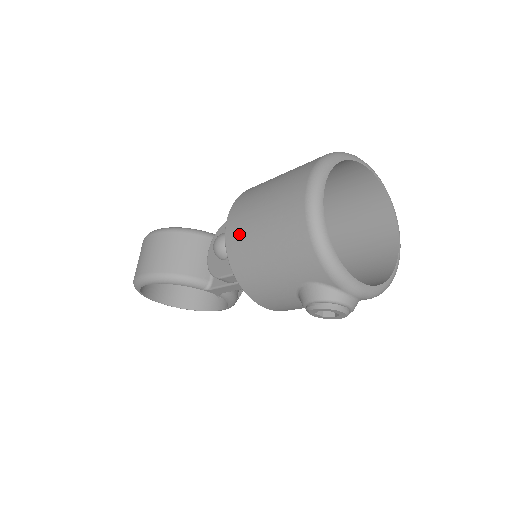
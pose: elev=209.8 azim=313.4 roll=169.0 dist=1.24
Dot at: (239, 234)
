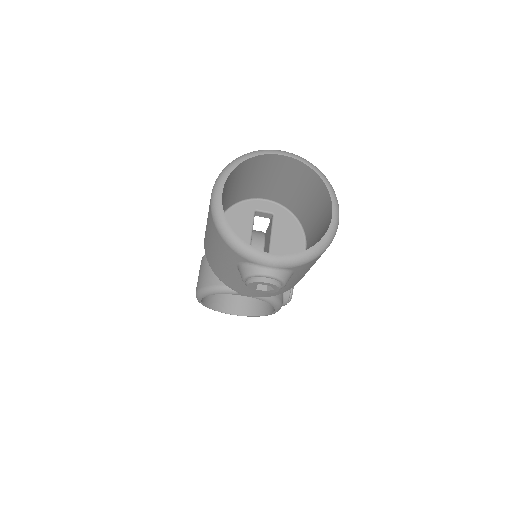
Dot at: (205, 241)
